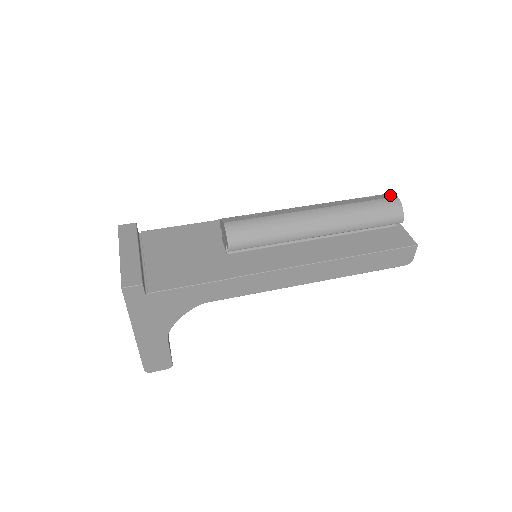
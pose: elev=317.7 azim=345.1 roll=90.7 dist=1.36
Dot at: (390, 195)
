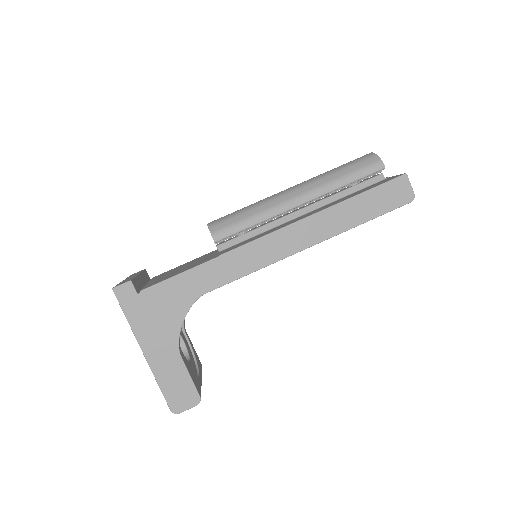
Dot at: occluded
